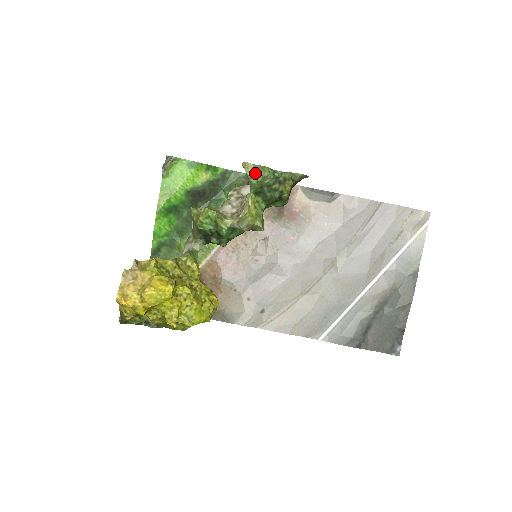
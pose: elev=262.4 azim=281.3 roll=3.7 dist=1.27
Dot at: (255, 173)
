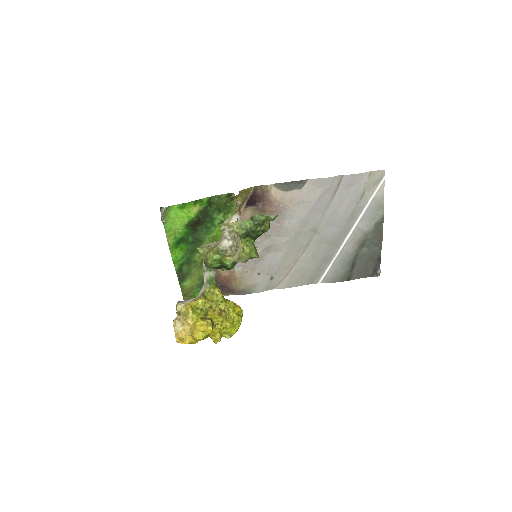
Dot at: (240, 228)
